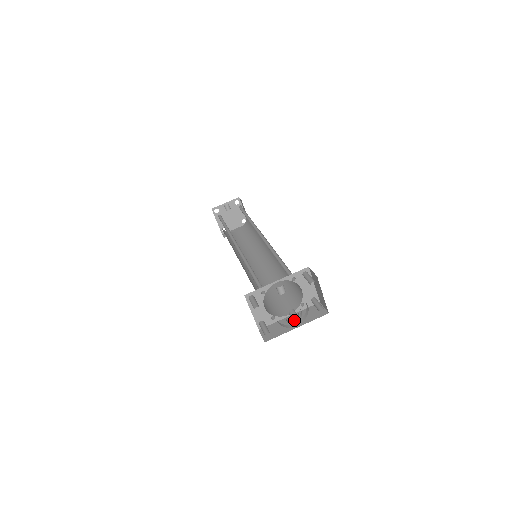
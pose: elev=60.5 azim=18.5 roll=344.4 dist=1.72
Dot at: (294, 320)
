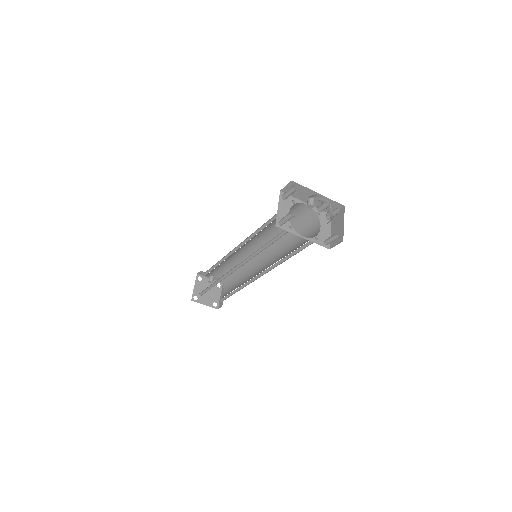
Dot at: (323, 208)
